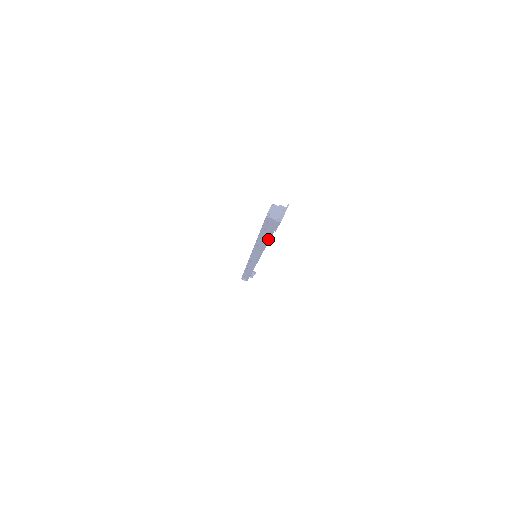
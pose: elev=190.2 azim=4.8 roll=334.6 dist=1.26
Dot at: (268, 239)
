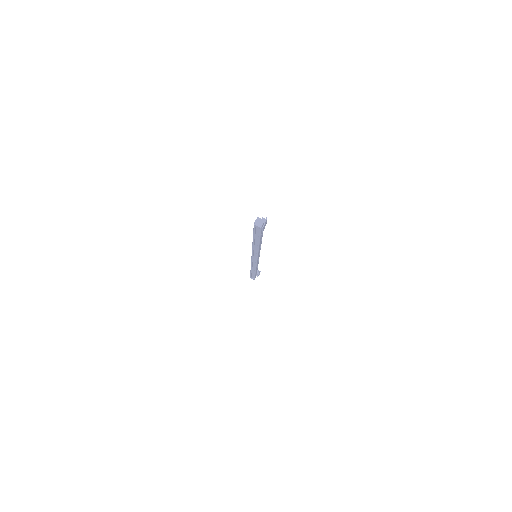
Dot at: (259, 240)
